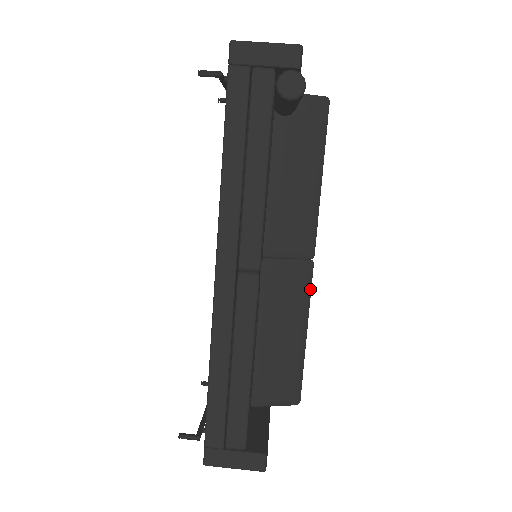
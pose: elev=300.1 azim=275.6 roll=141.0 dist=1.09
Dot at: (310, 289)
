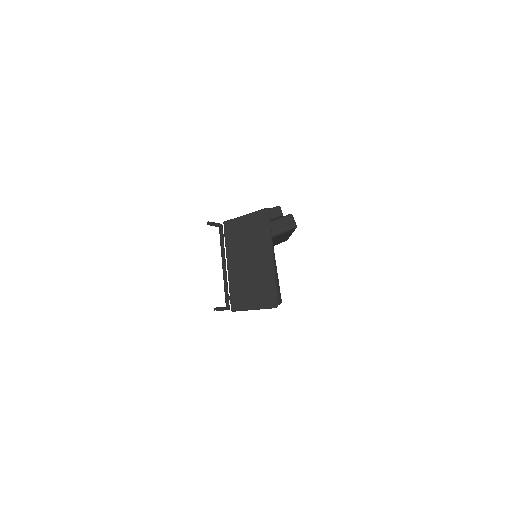
Dot at: occluded
